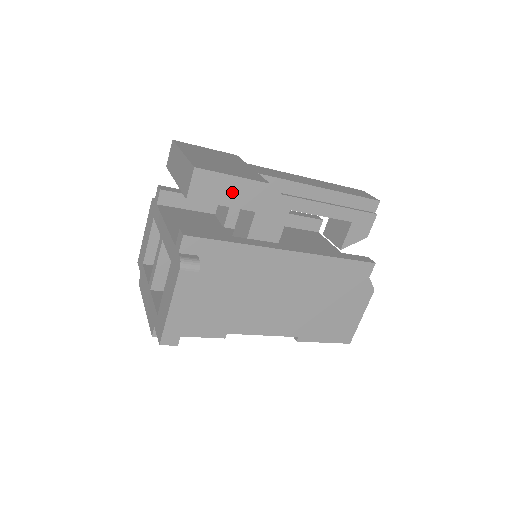
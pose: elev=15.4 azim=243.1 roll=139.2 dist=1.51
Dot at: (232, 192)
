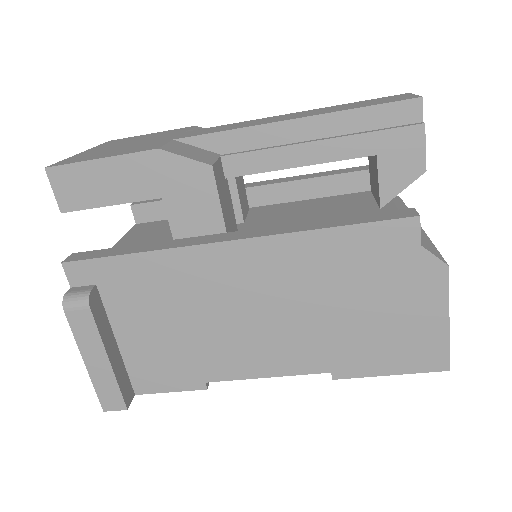
Dot at: (112, 182)
